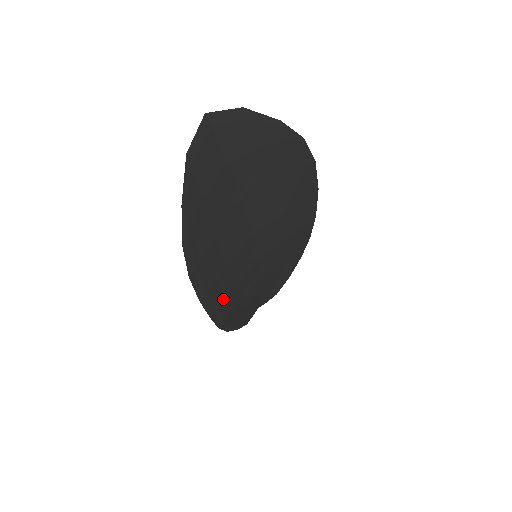
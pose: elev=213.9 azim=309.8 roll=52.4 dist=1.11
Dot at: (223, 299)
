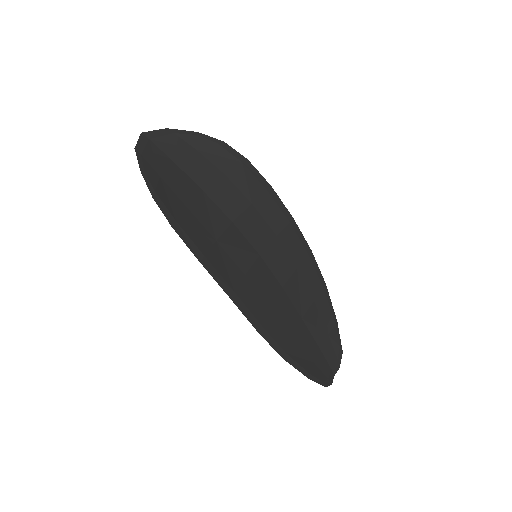
Dot at: (235, 281)
